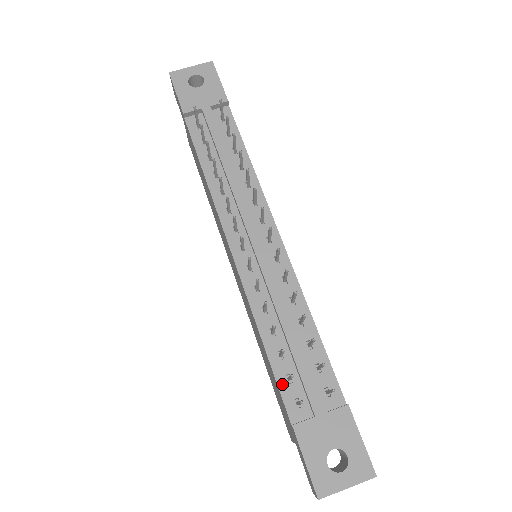
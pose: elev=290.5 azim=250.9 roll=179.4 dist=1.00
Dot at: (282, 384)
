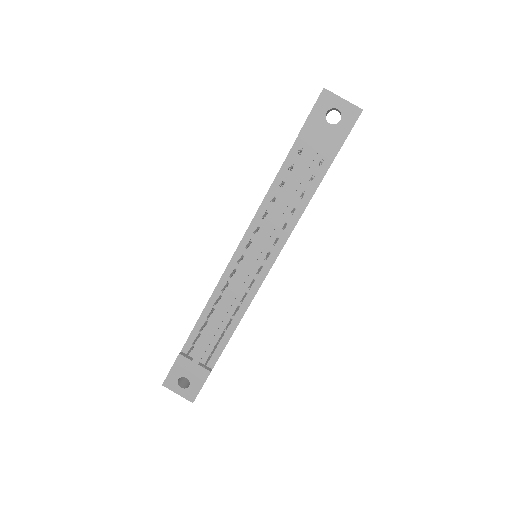
Dot at: (194, 334)
